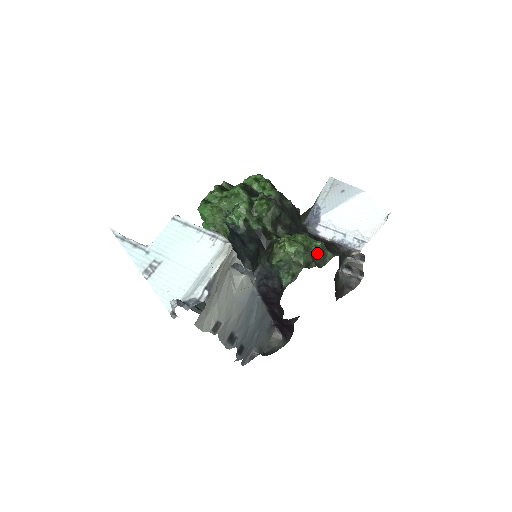
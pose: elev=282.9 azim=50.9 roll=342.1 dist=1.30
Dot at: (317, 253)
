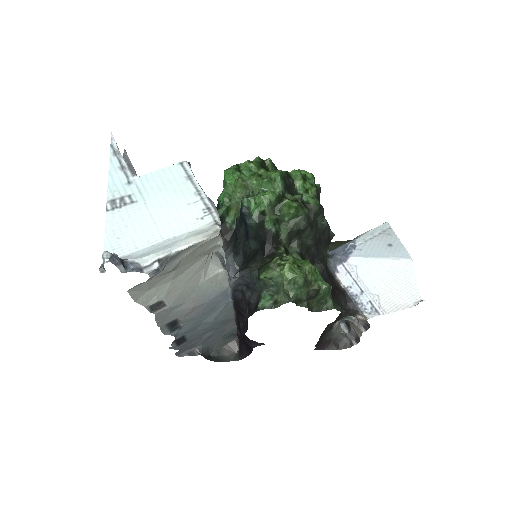
Dot at: (316, 295)
